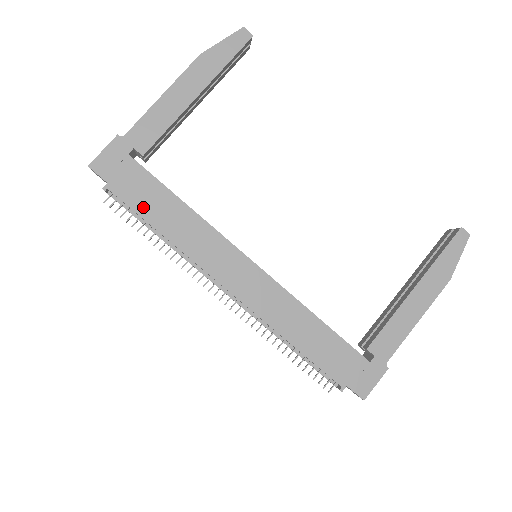
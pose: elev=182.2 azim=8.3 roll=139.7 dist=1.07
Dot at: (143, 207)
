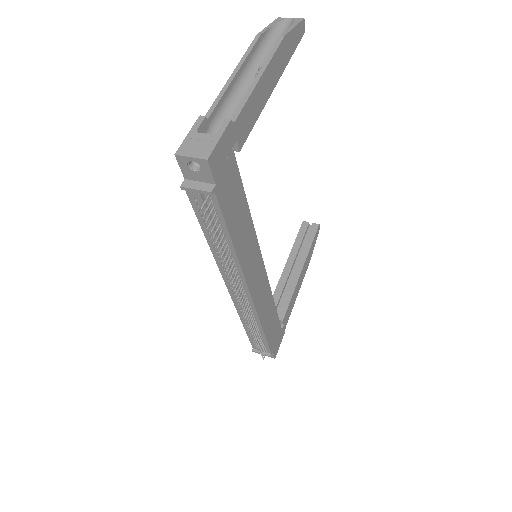
Dot at: (230, 215)
